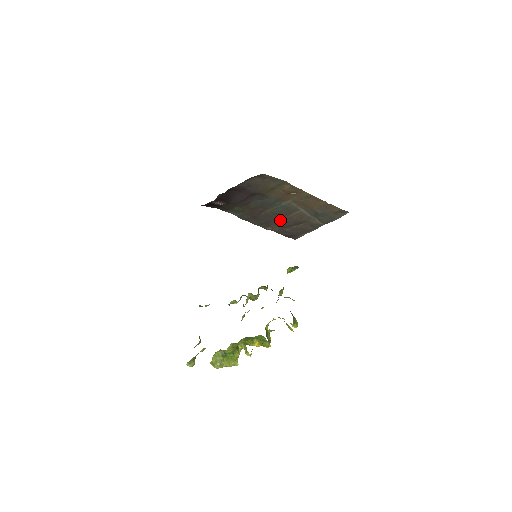
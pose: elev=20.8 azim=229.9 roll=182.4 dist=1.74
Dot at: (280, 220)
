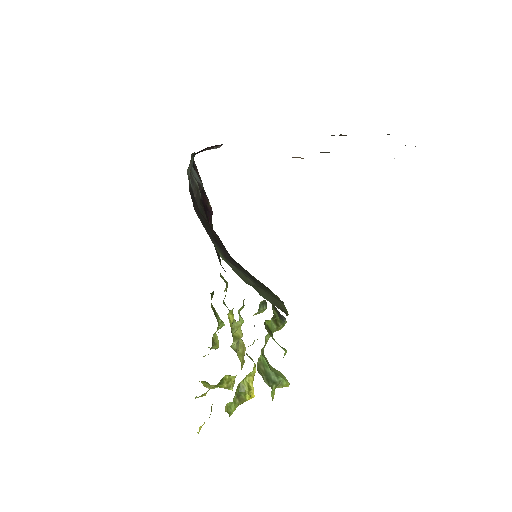
Dot at: occluded
